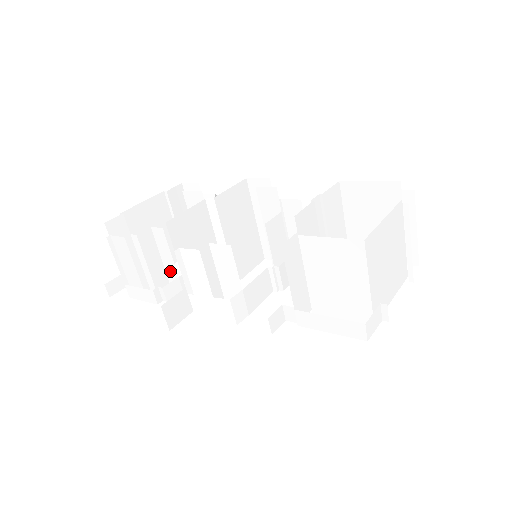
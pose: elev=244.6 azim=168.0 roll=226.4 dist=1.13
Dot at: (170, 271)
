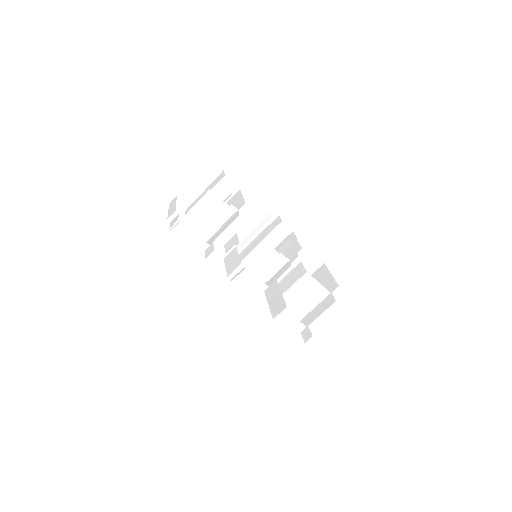
Dot at: (207, 231)
